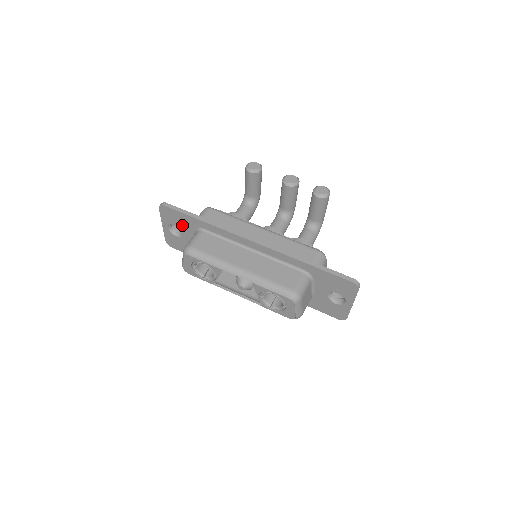
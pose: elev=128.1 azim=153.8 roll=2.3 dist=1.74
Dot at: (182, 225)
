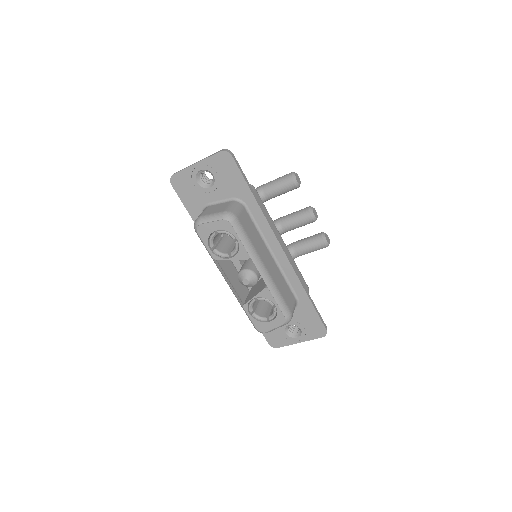
Dot at: (224, 183)
